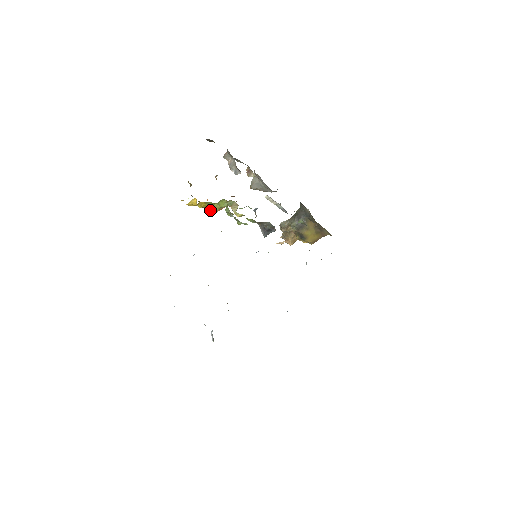
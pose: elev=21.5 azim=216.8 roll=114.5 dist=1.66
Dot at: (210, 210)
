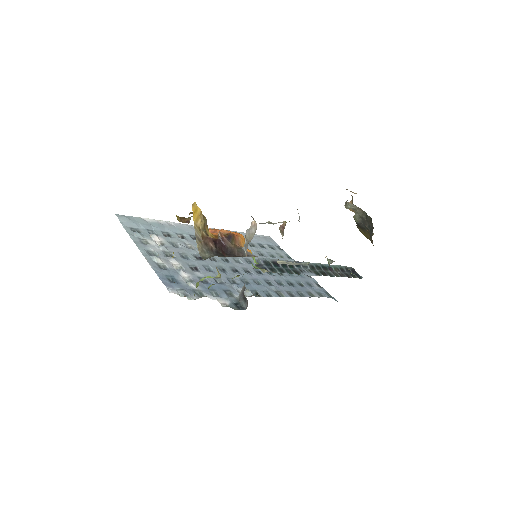
Dot at: occluded
